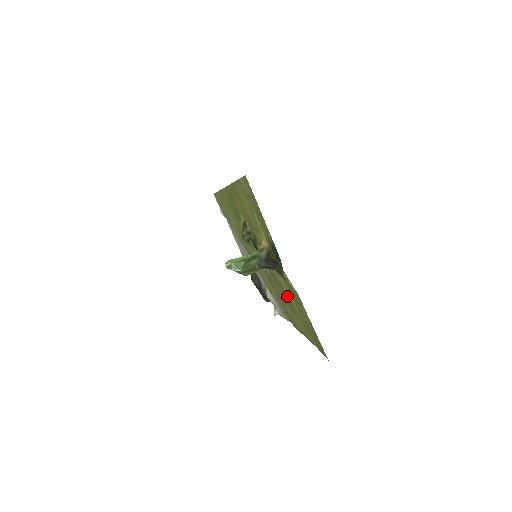
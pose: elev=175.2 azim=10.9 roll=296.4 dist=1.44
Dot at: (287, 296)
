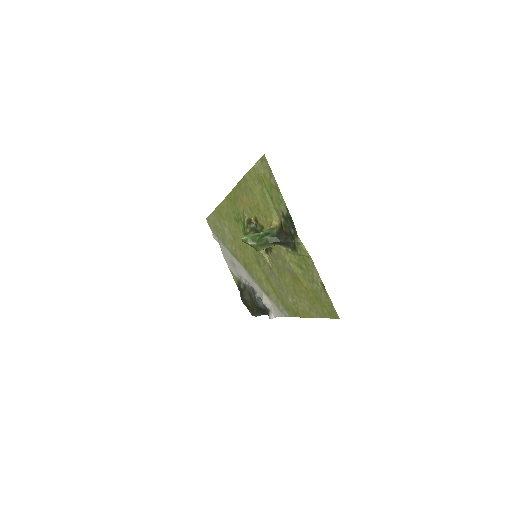
Dot at: (292, 277)
